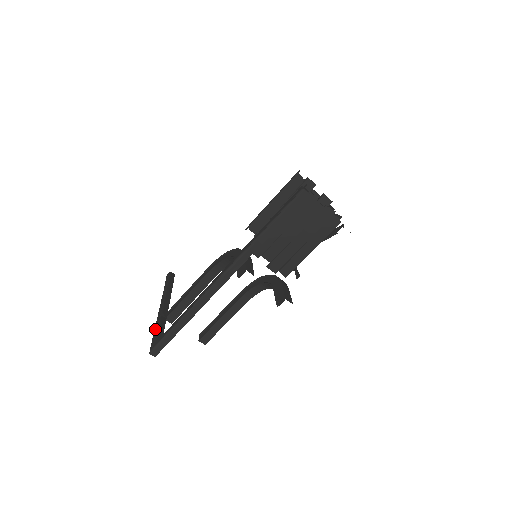
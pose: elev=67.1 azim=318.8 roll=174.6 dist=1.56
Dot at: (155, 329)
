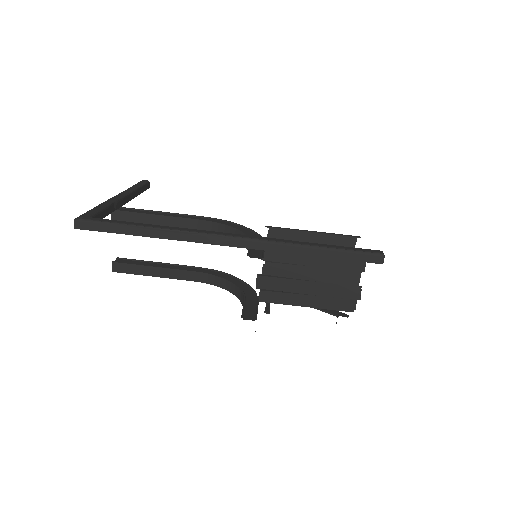
Dot at: (99, 206)
